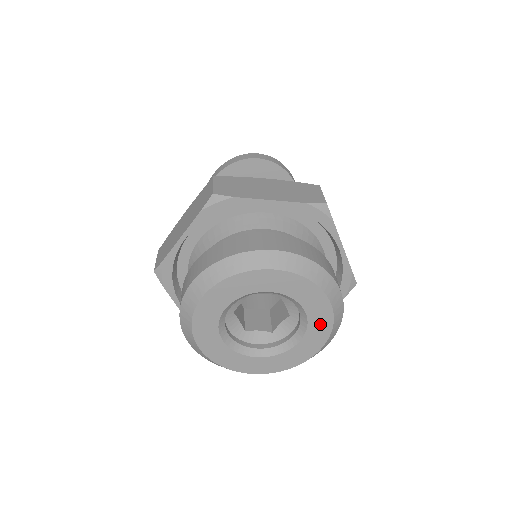
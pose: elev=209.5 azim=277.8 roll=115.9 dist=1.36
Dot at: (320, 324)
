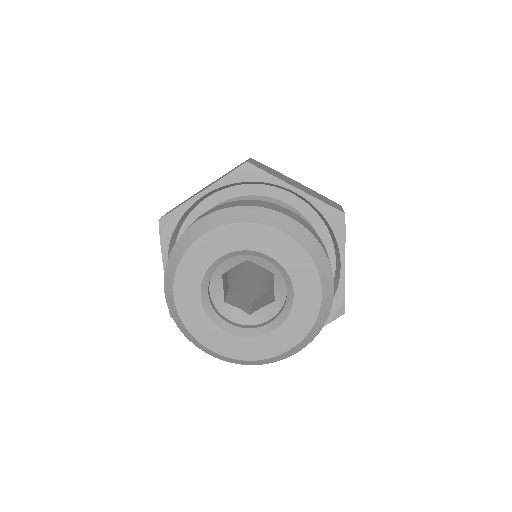
Dot at: (303, 316)
